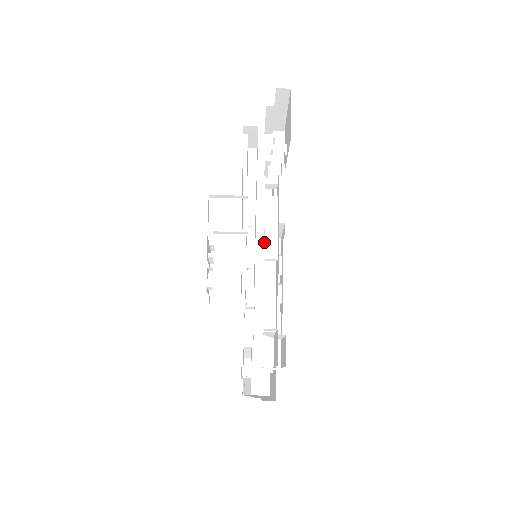
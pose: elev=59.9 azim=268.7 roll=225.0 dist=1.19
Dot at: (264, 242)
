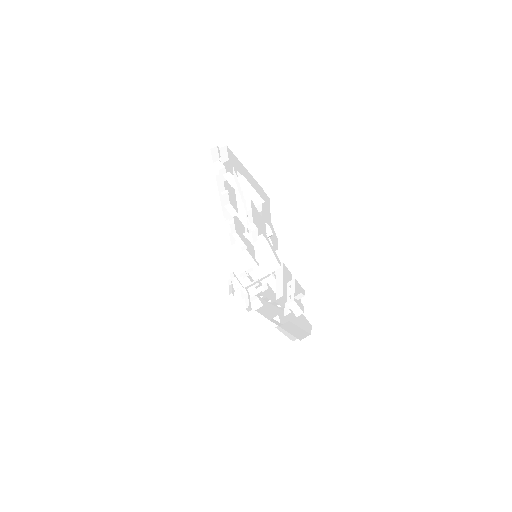
Dot at: (232, 215)
